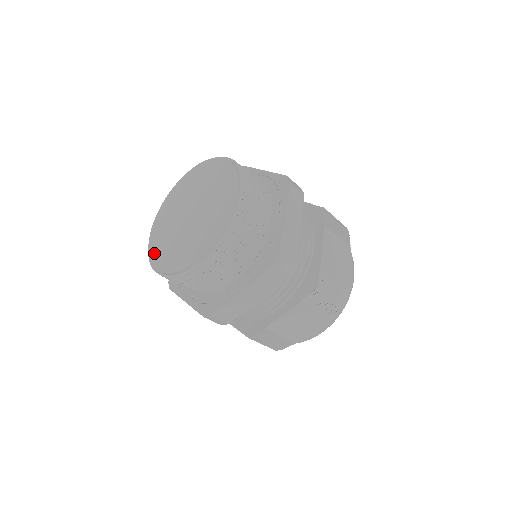
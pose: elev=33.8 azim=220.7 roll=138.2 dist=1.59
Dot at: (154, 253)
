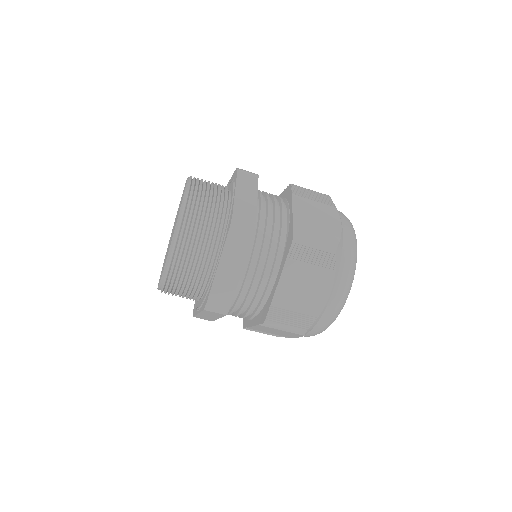
Dot at: occluded
